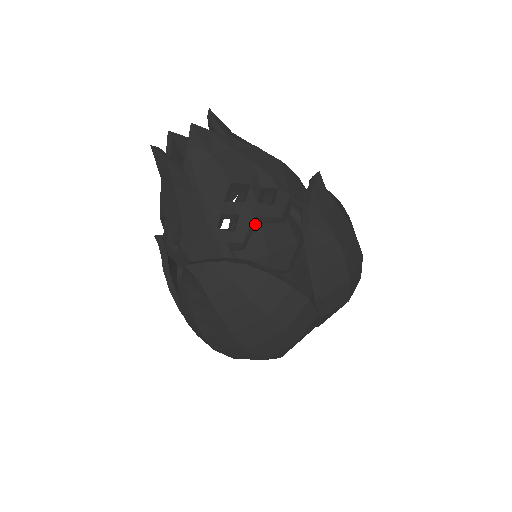
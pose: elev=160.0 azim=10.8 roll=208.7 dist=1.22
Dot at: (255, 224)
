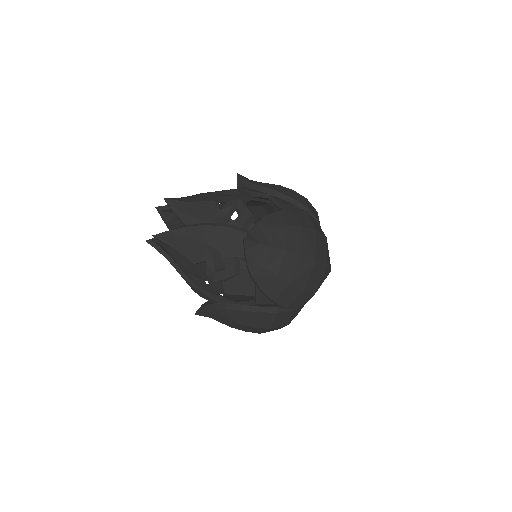
Dot at: (220, 283)
